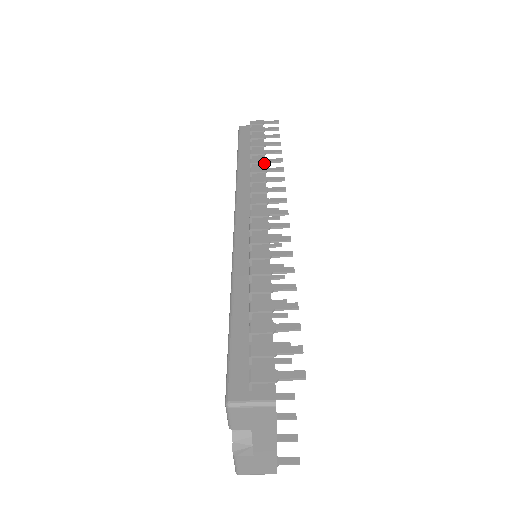
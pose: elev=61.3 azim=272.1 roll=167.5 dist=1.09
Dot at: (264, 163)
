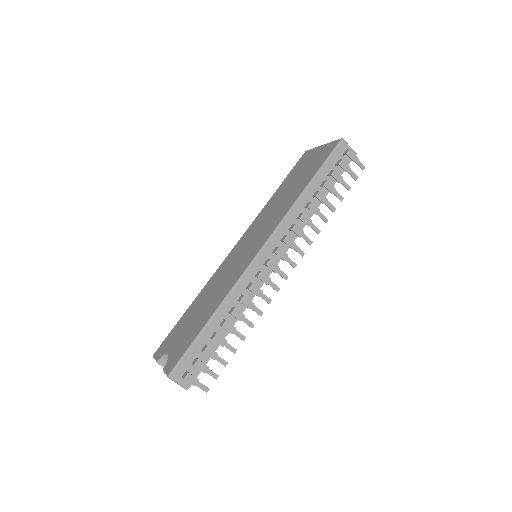
Dot at: (315, 214)
